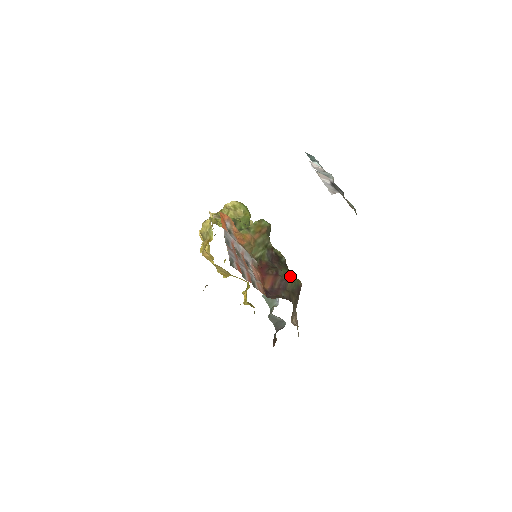
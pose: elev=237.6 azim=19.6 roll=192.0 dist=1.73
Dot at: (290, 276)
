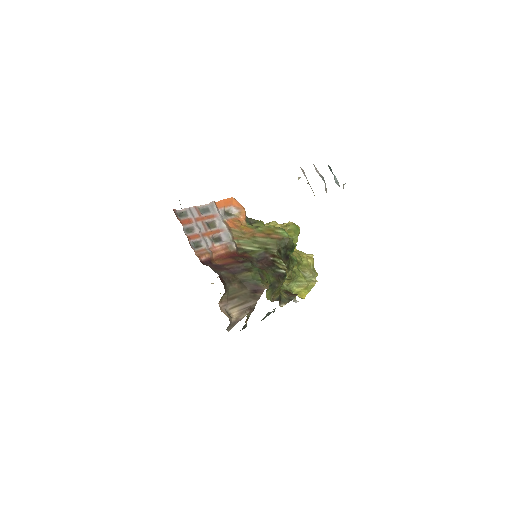
Dot at: (254, 271)
